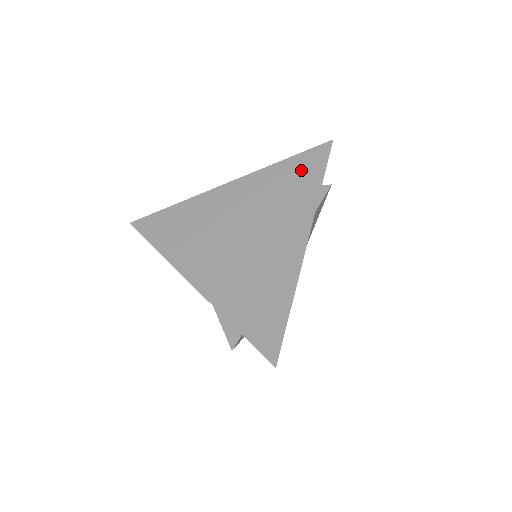
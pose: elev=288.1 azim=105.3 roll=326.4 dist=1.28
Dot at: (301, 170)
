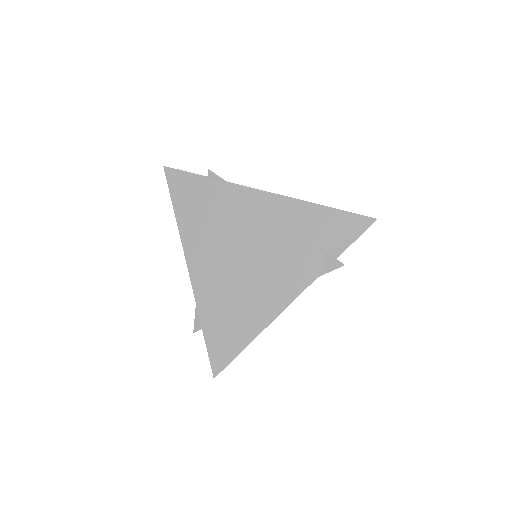
Dot at: (332, 229)
